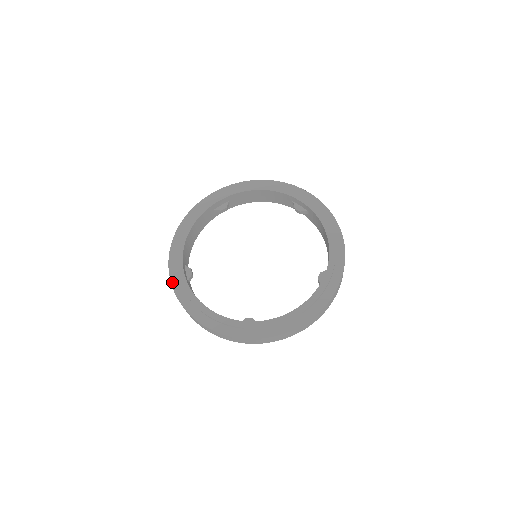
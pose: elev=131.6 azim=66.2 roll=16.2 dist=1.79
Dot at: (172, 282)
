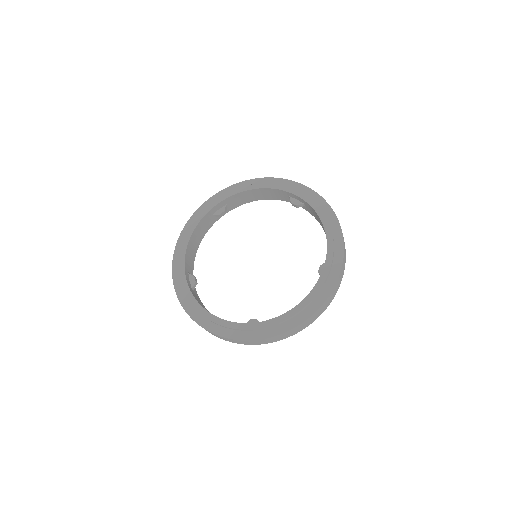
Dot at: (176, 291)
